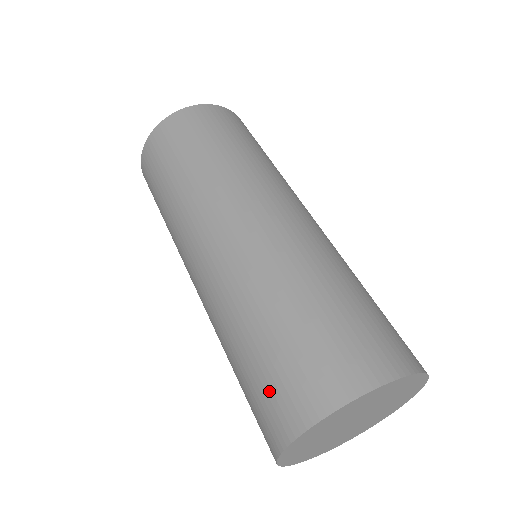
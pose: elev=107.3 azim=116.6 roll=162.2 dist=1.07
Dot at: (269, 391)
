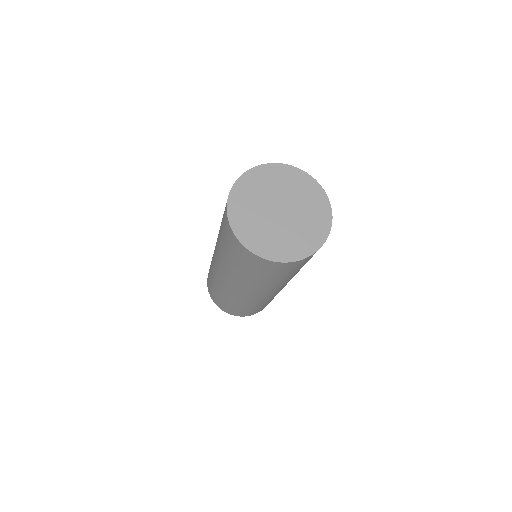
Dot at: occluded
